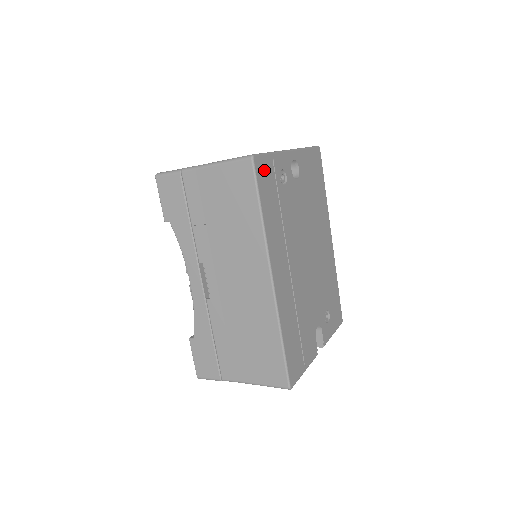
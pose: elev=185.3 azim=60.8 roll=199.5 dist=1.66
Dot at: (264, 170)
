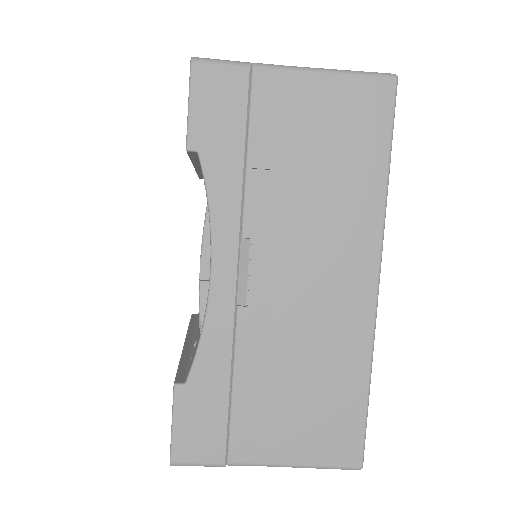
Dot at: occluded
